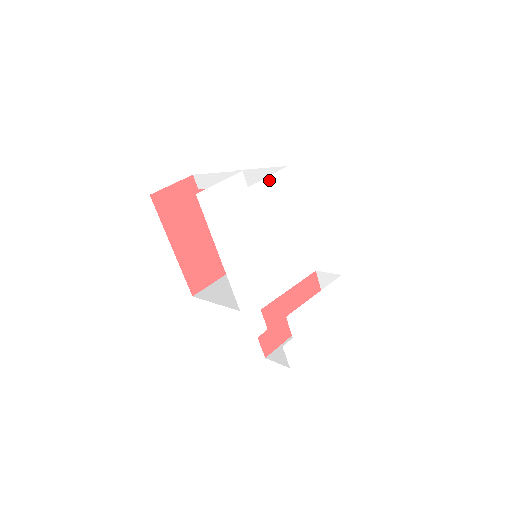
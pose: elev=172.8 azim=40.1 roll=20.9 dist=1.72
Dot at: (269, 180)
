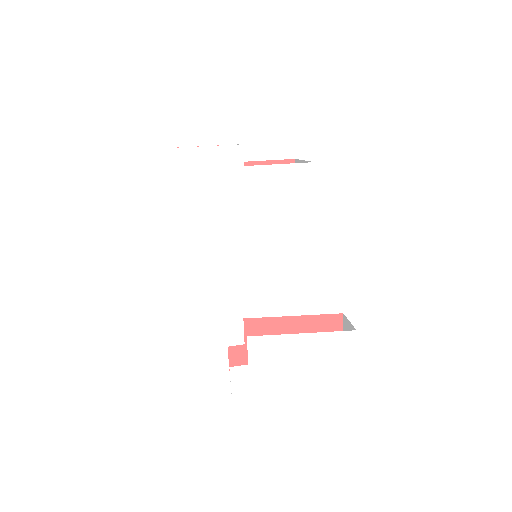
Dot at: (279, 169)
